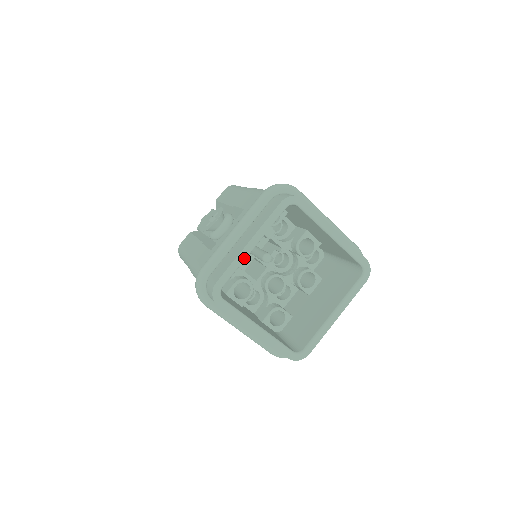
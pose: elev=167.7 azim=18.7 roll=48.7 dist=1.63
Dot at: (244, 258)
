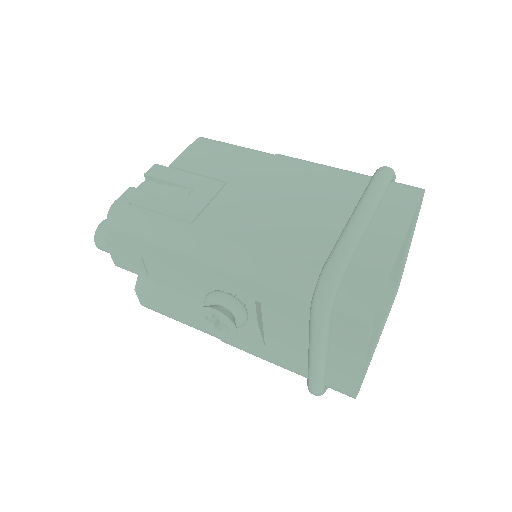
Dot at: (363, 368)
